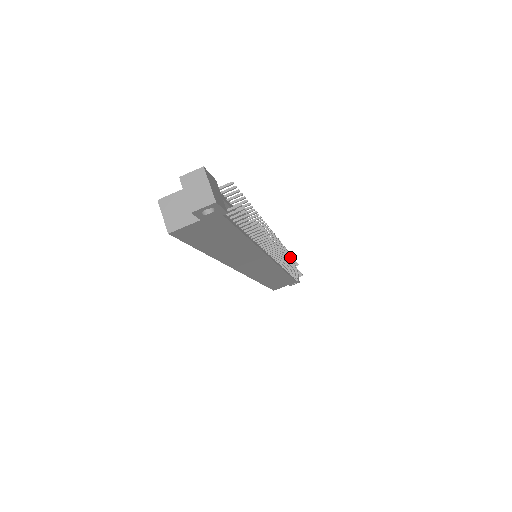
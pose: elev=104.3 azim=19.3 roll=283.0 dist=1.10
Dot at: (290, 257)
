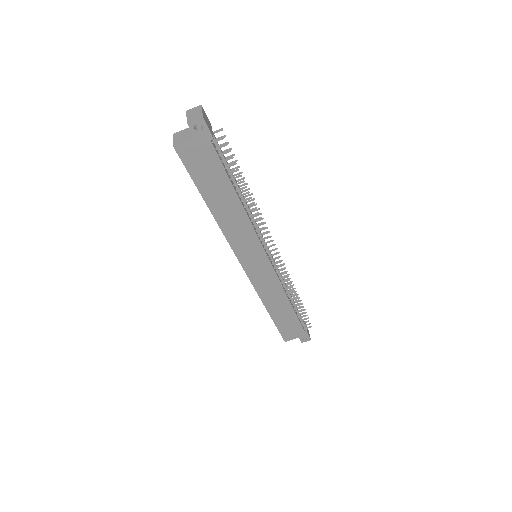
Dot at: (296, 294)
